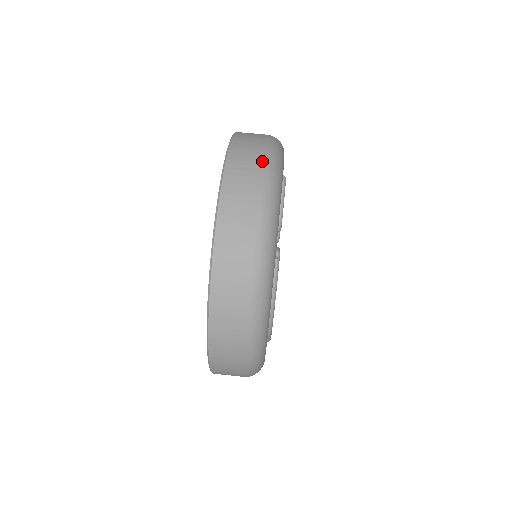
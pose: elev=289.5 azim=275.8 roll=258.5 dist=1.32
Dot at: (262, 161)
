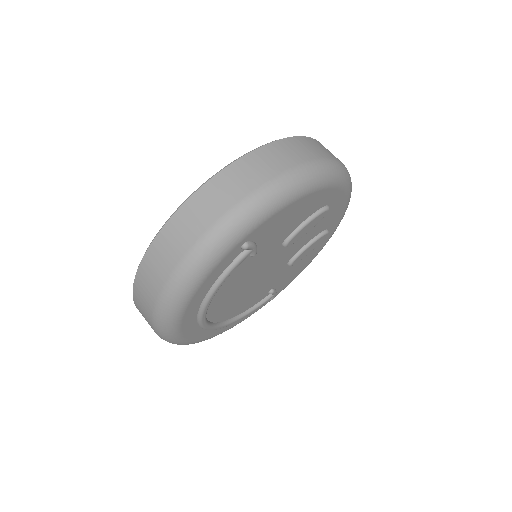
Dot at: (300, 164)
